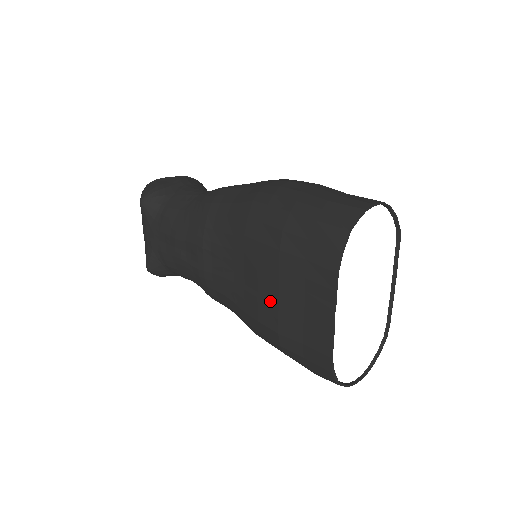
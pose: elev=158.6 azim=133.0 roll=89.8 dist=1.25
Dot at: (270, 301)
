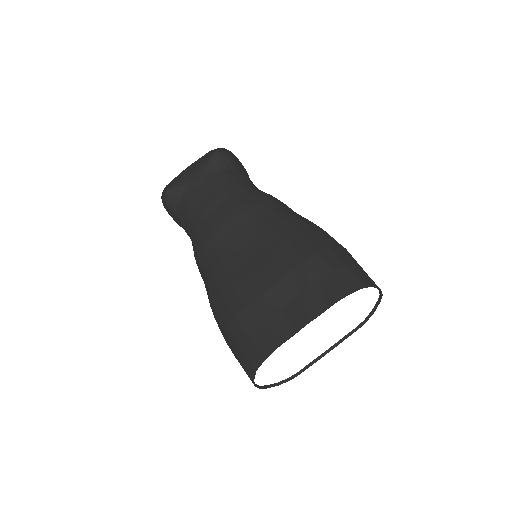
Dot at: (263, 283)
